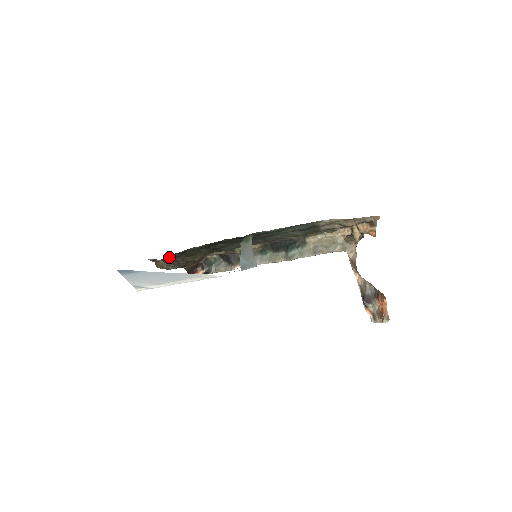
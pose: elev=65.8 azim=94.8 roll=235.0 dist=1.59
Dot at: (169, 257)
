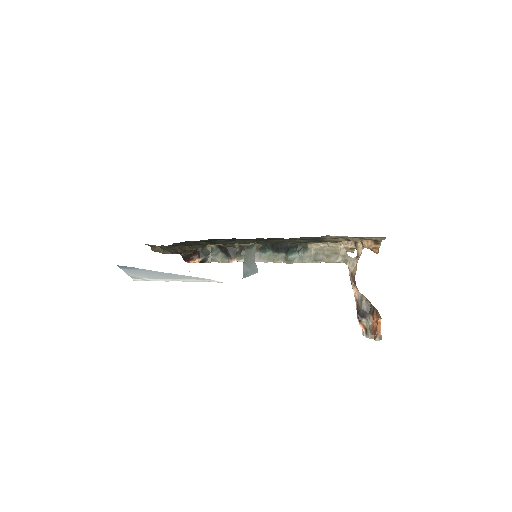
Dot at: occluded
